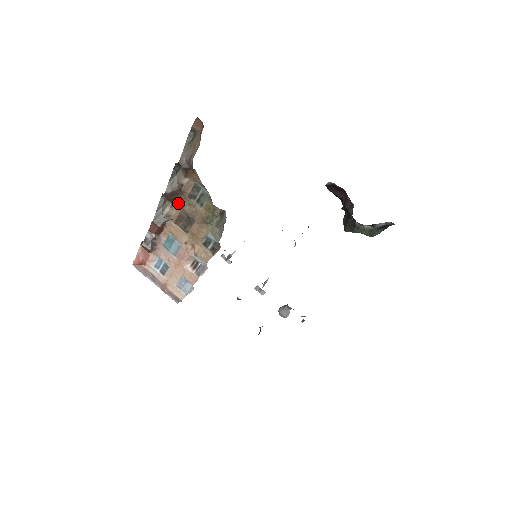
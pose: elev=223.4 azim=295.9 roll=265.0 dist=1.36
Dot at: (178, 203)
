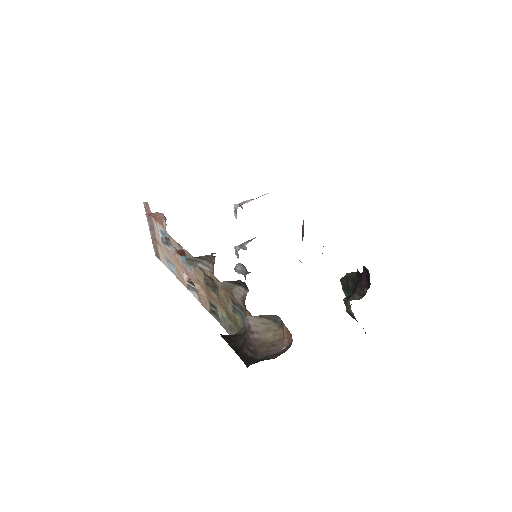
Dot at: (219, 281)
